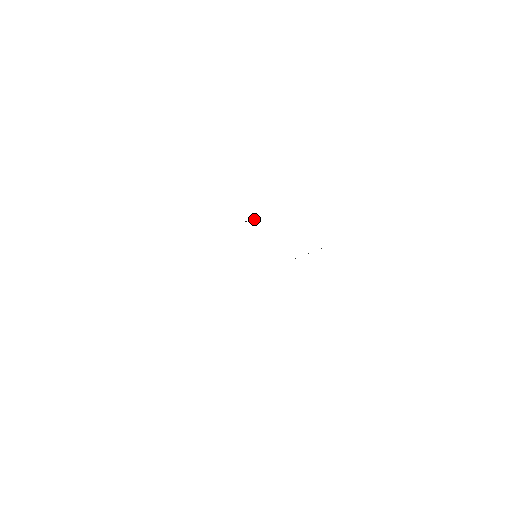
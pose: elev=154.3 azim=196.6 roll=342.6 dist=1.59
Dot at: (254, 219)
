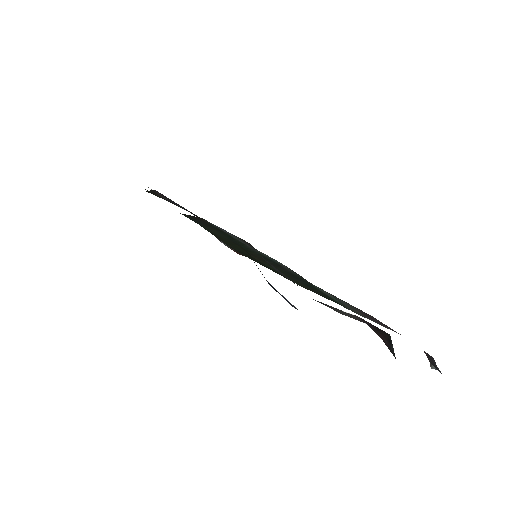
Dot at: occluded
